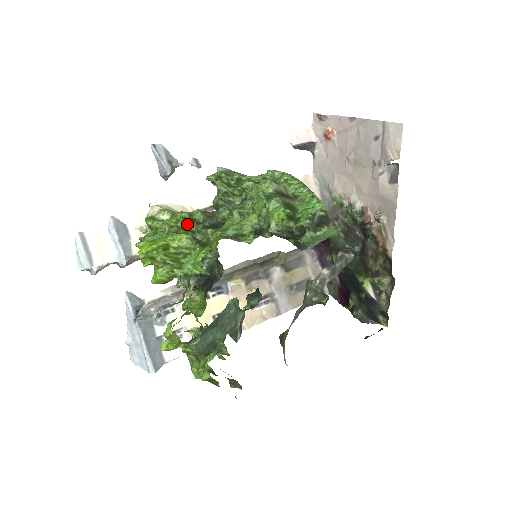
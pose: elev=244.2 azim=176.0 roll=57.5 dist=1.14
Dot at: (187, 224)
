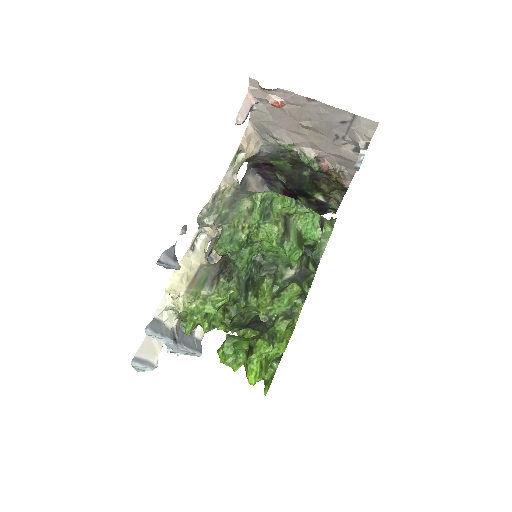
Dot at: (226, 303)
